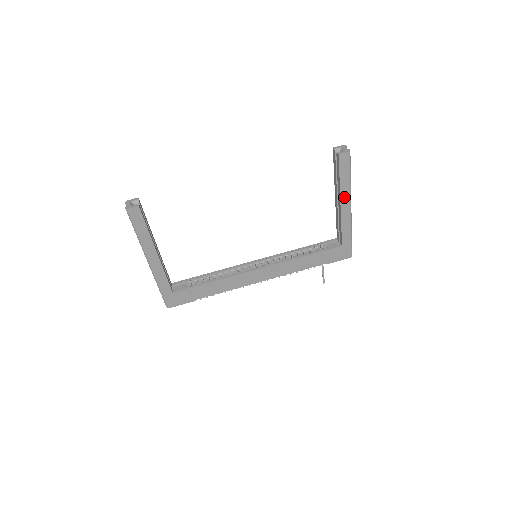
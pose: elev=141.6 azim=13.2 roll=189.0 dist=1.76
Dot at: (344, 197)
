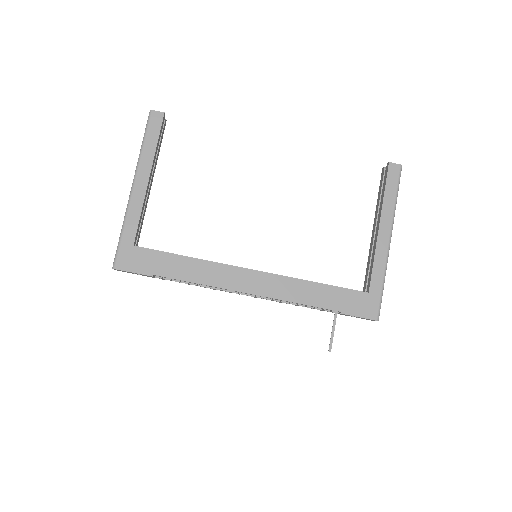
Dot at: (385, 219)
